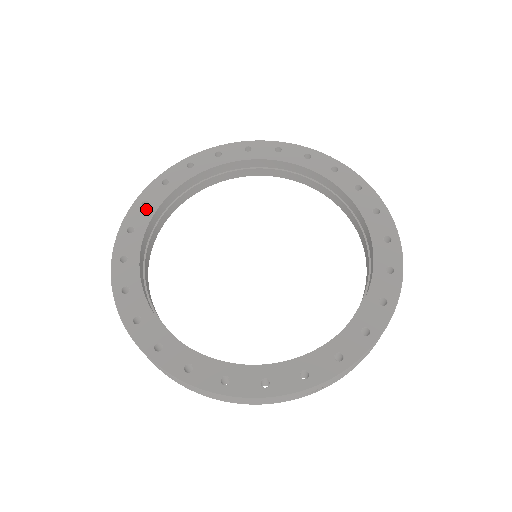
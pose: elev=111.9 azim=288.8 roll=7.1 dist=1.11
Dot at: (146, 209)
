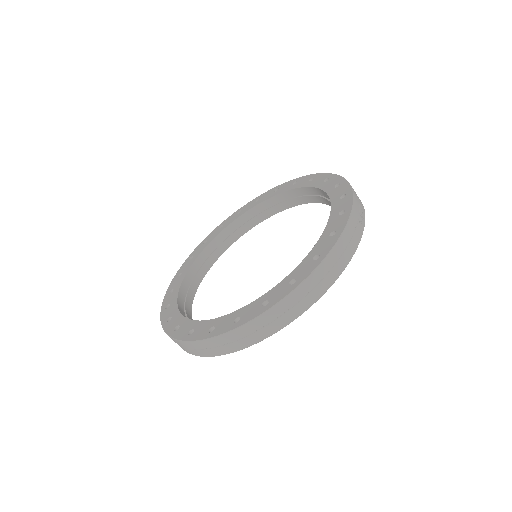
Dot at: (173, 318)
